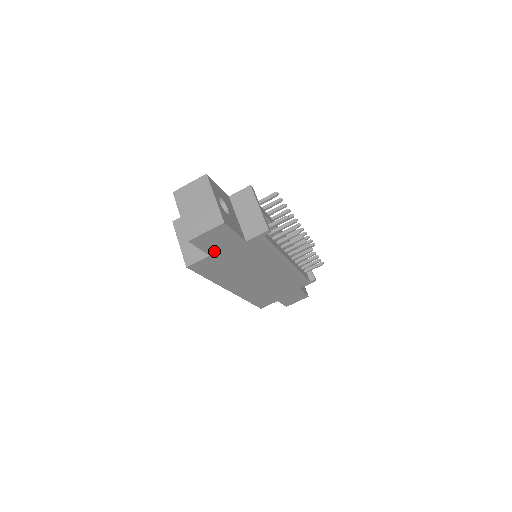
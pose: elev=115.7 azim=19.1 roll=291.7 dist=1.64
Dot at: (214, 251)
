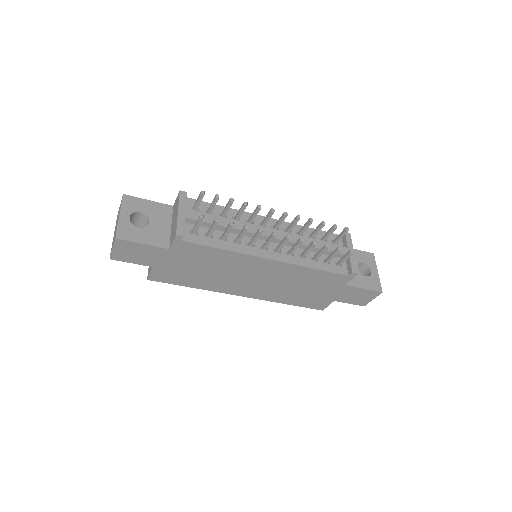
Dot at: (151, 263)
